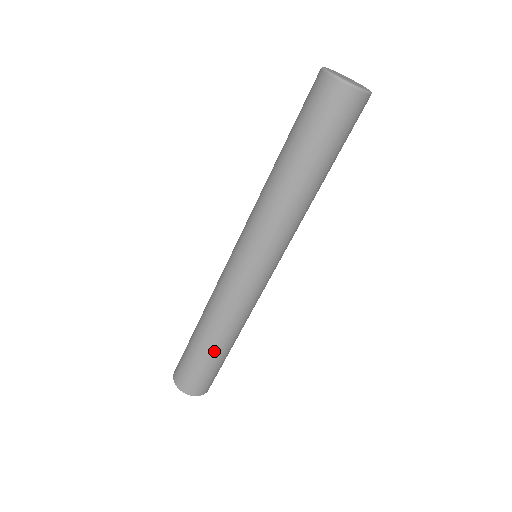
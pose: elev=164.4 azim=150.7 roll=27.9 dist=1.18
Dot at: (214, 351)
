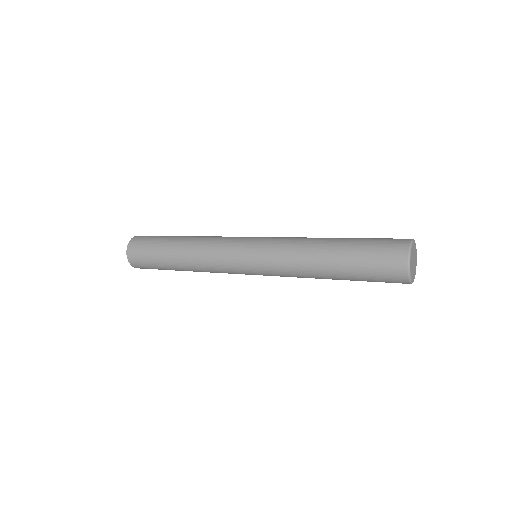
Dot at: (178, 270)
